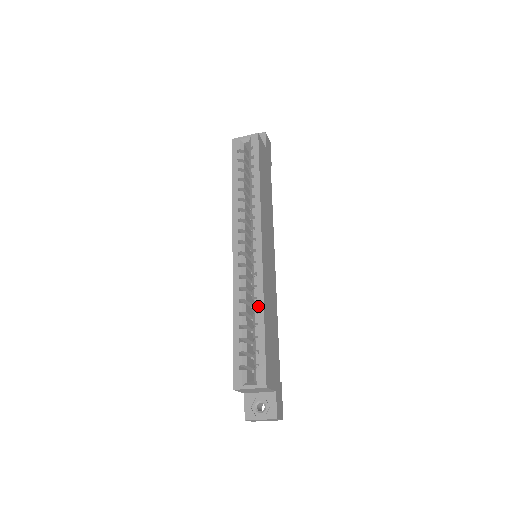
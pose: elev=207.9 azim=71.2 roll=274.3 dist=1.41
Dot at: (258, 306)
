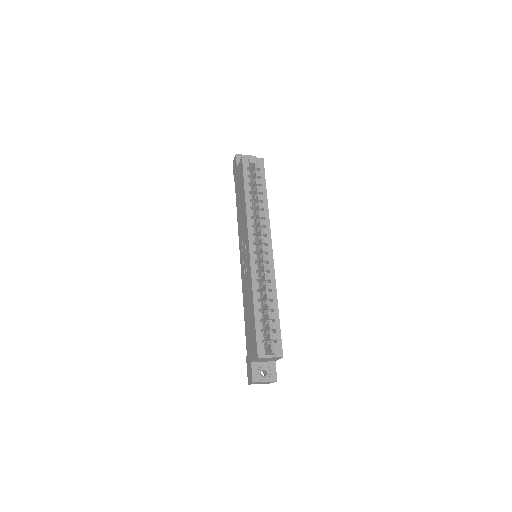
Dot at: (273, 296)
